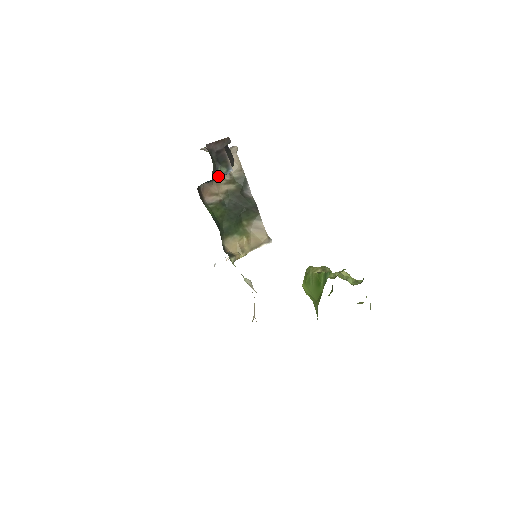
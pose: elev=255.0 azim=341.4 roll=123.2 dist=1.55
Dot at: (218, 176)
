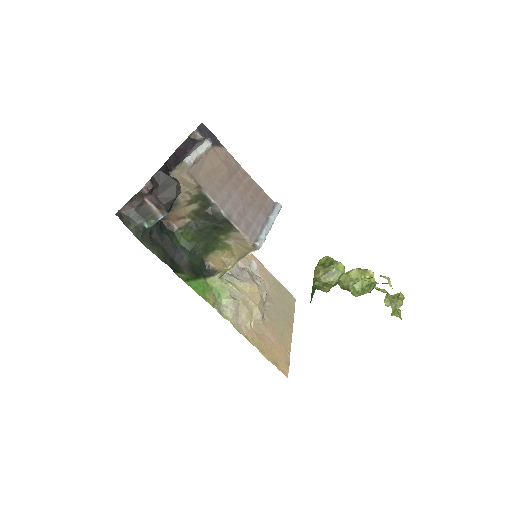
Dot at: (151, 227)
